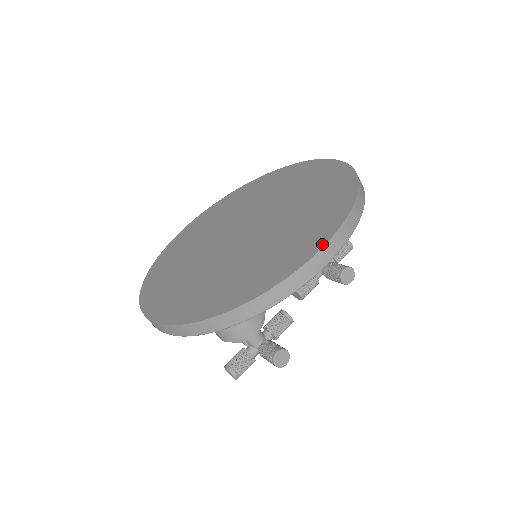
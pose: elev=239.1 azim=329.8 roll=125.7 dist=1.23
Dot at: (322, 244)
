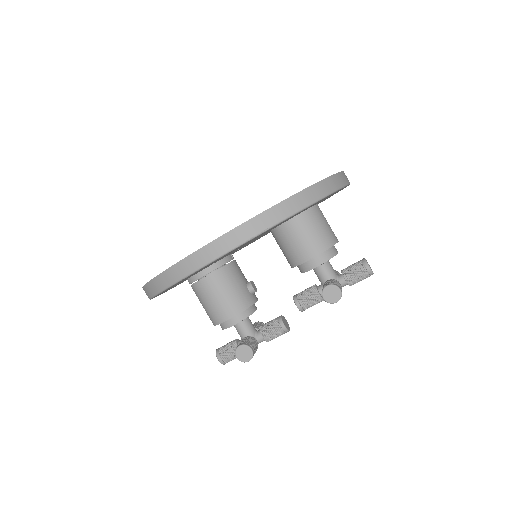
Dot at: (219, 237)
